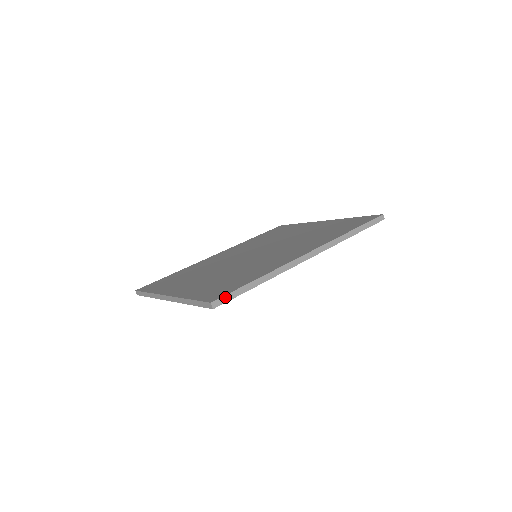
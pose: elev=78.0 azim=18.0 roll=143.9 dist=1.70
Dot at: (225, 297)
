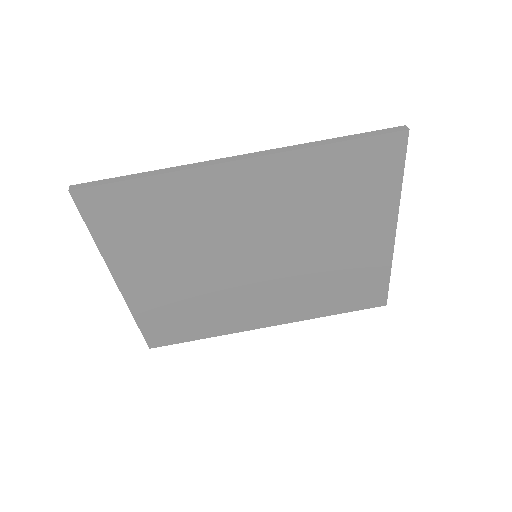
Dot at: (91, 183)
